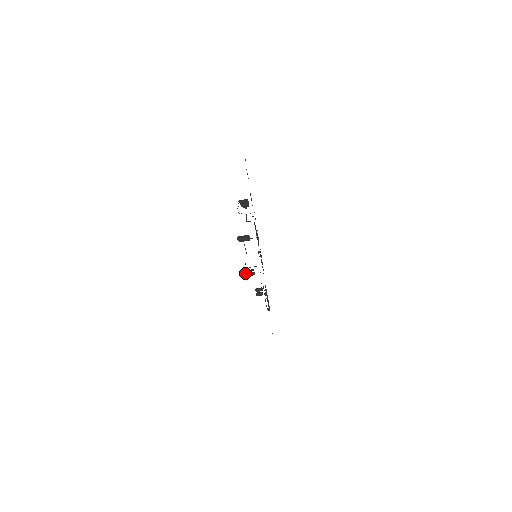
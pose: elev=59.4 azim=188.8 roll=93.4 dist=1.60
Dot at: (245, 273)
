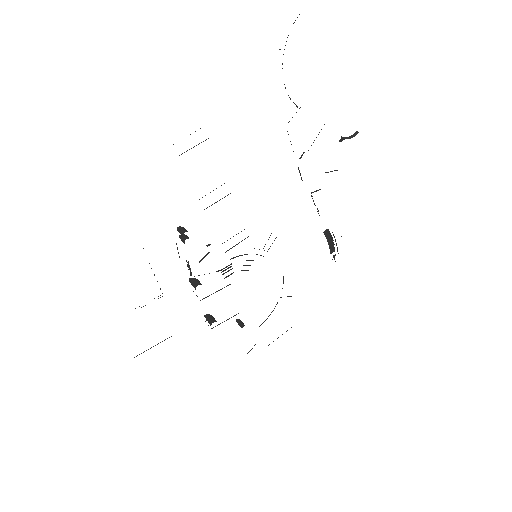
Dot at: occluded
